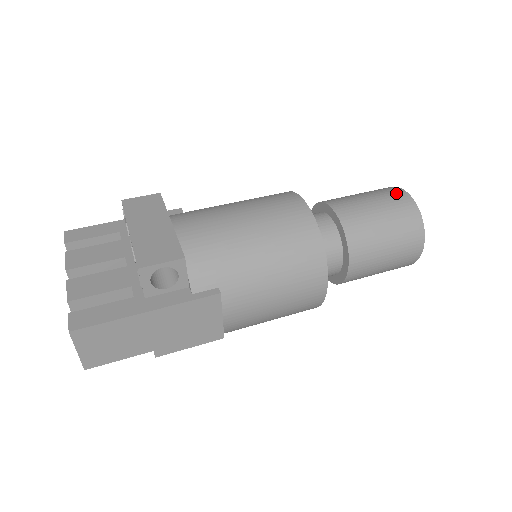
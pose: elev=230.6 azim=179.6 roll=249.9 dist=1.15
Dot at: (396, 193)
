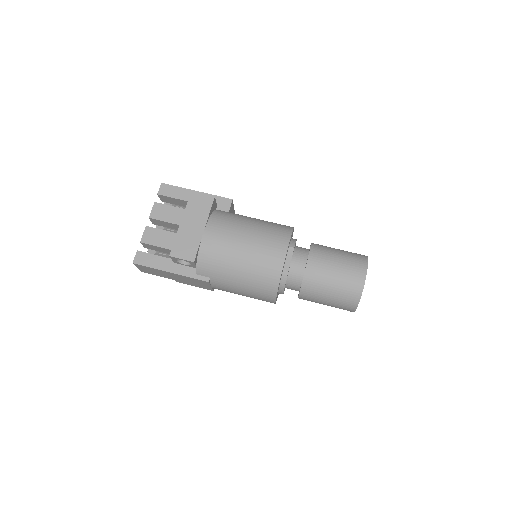
Dot at: (358, 274)
